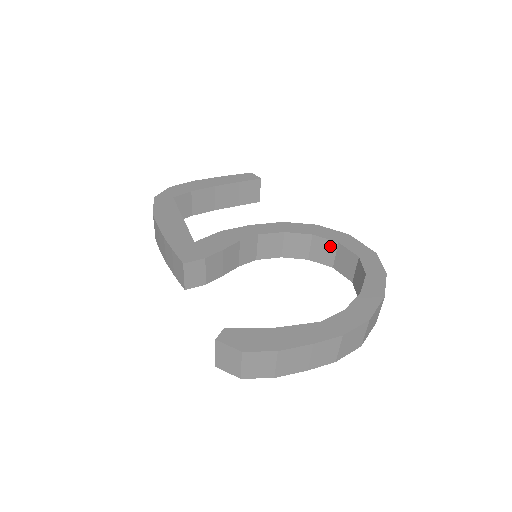
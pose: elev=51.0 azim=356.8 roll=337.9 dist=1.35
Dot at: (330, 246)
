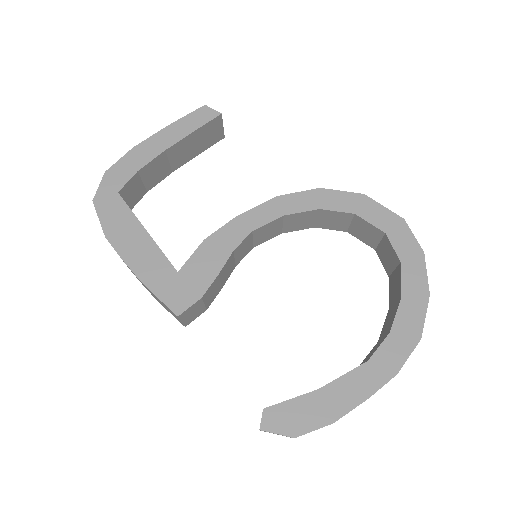
Dot at: (343, 217)
